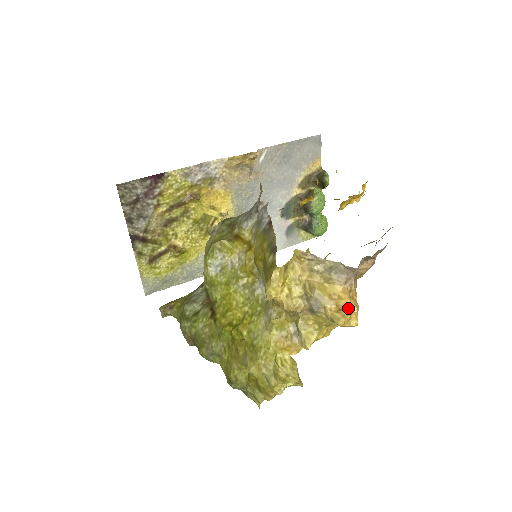
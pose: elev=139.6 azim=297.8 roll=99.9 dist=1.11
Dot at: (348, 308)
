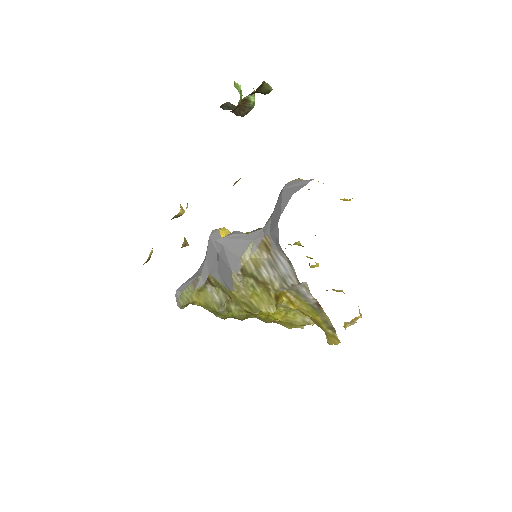
Dot at: occluded
